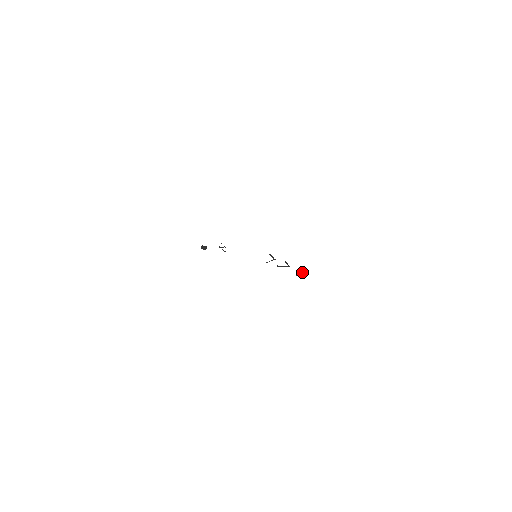
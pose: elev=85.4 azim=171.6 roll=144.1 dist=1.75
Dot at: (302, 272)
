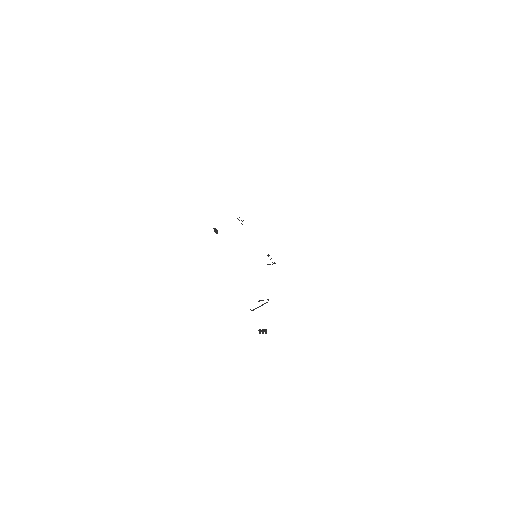
Dot at: (264, 331)
